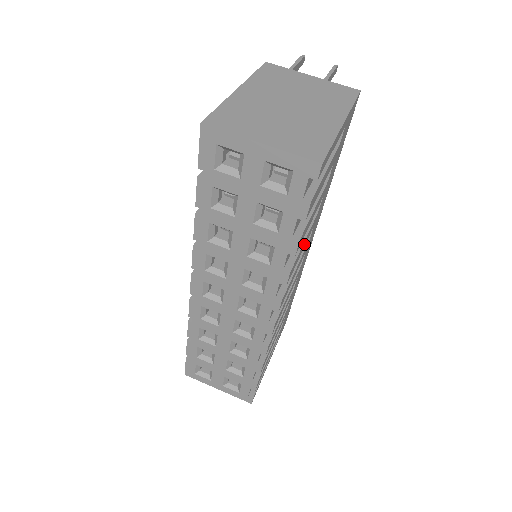
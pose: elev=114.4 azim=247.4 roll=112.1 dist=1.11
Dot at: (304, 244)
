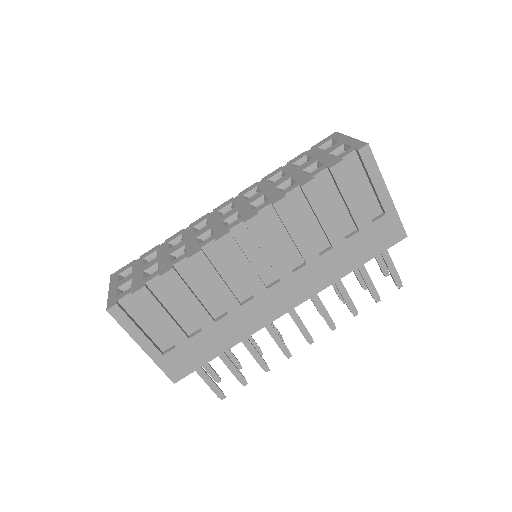
Dot at: (299, 235)
